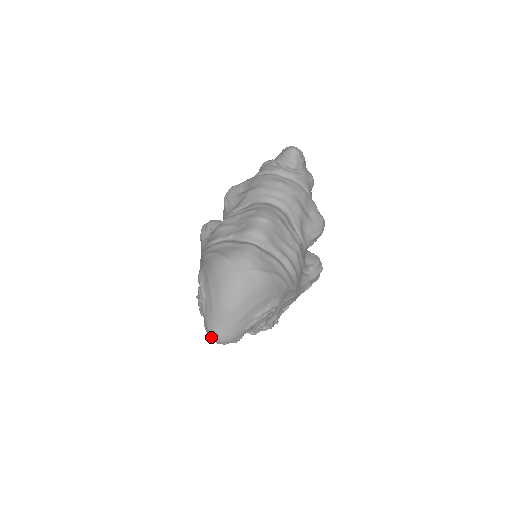
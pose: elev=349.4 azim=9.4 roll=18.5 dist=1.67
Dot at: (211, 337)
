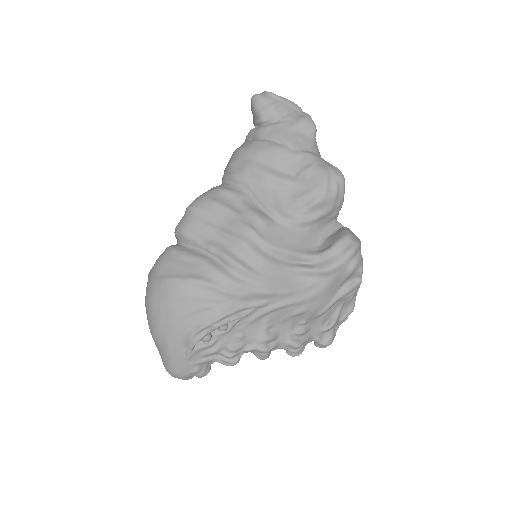
Dot at: occluded
